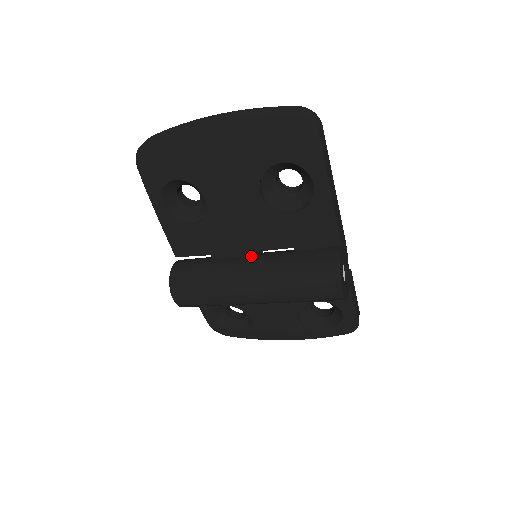
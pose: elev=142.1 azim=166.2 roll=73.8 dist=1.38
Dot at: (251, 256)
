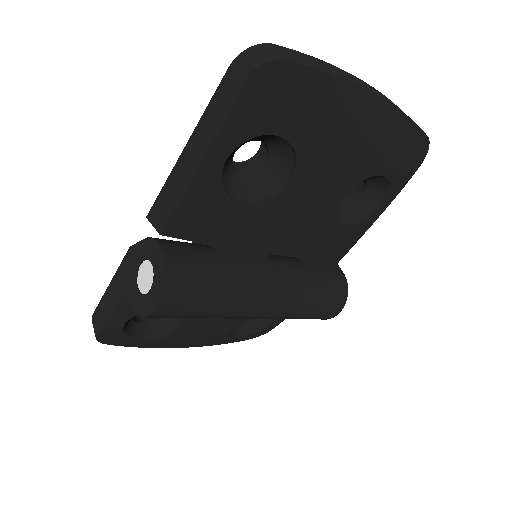
Dot at: (266, 259)
